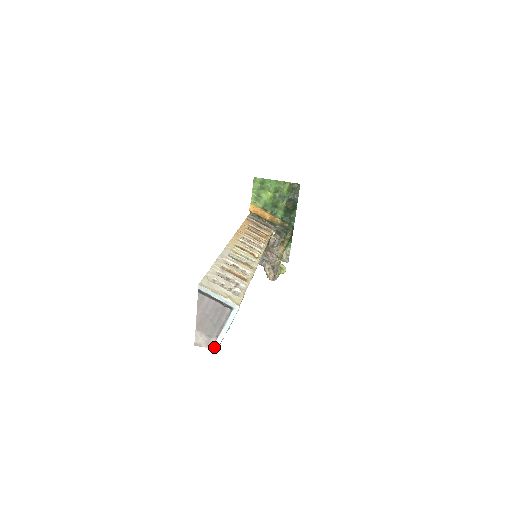
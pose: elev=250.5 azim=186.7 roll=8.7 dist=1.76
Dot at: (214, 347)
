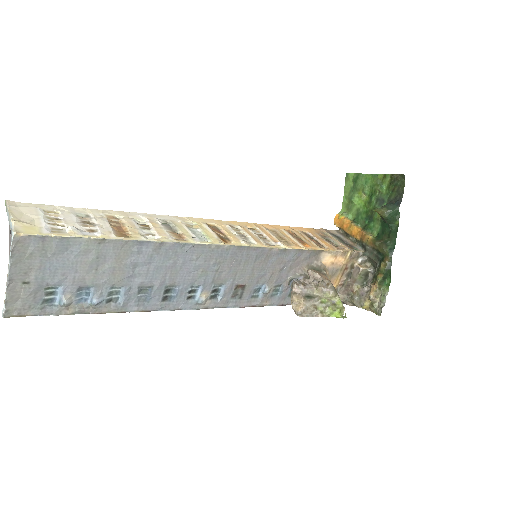
Dot at: (3, 308)
